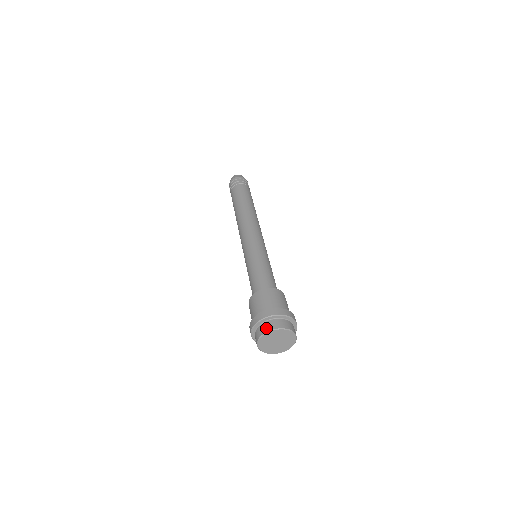
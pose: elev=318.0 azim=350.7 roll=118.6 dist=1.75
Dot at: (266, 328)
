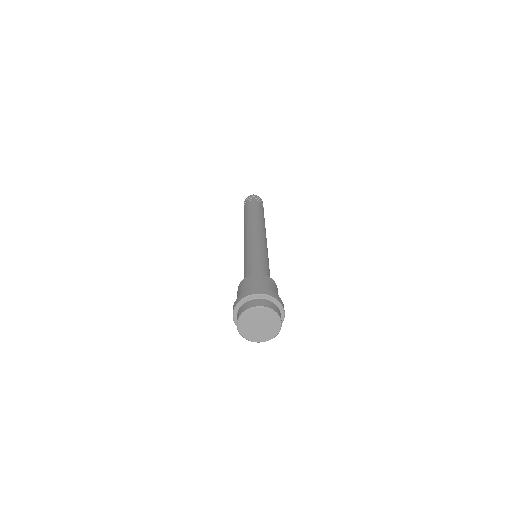
Dot at: (241, 311)
